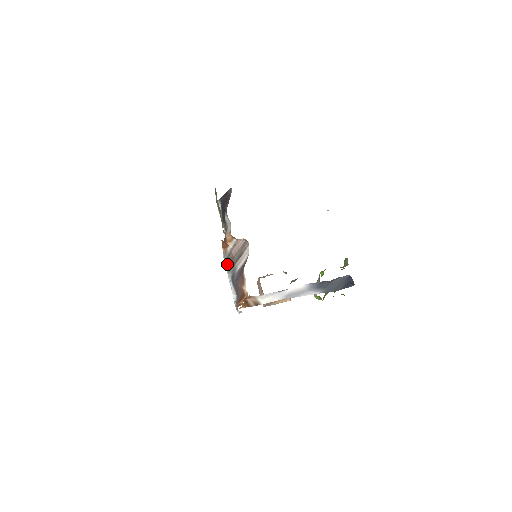
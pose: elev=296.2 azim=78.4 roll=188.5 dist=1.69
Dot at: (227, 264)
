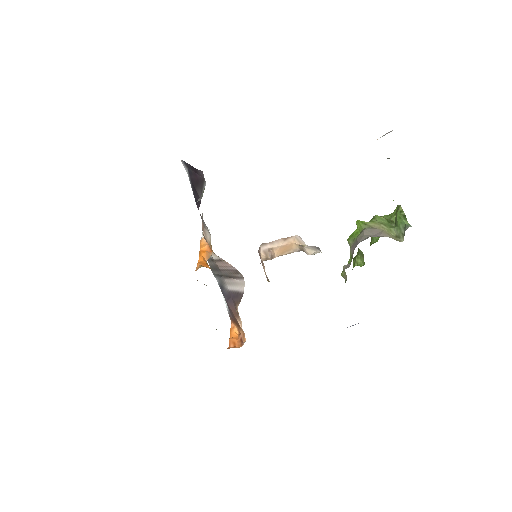
Dot at: (210, 267)
